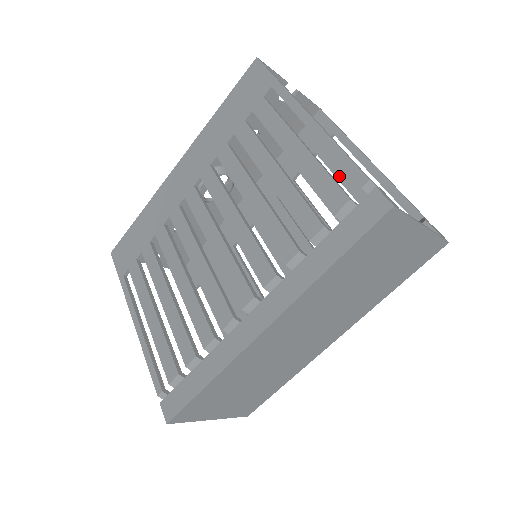
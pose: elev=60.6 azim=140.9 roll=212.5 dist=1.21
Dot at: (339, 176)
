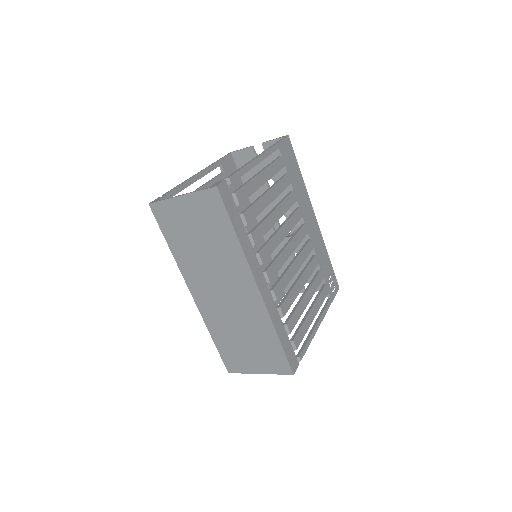
Dot at: occluded
